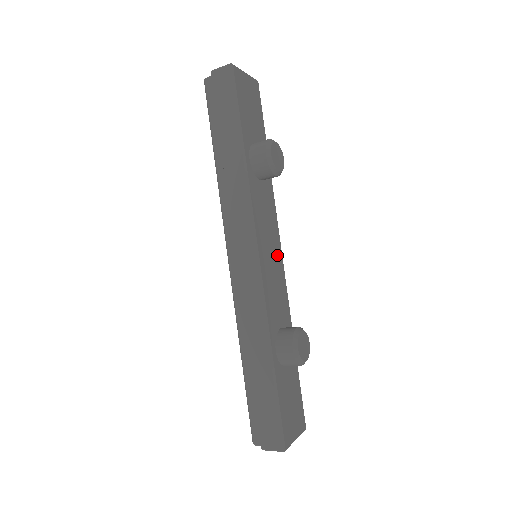
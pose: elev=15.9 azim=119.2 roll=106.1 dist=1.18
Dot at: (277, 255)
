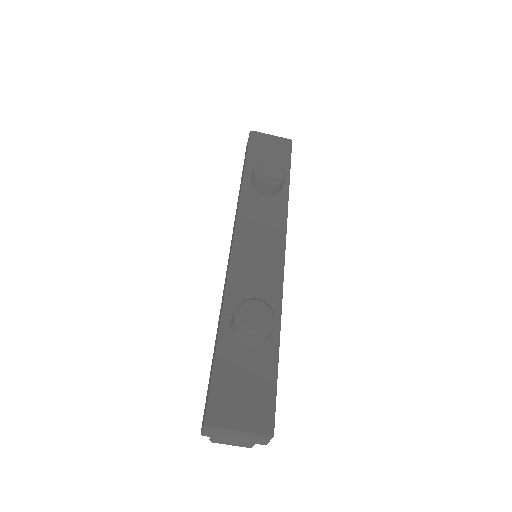
Dot at: (273, 251)
